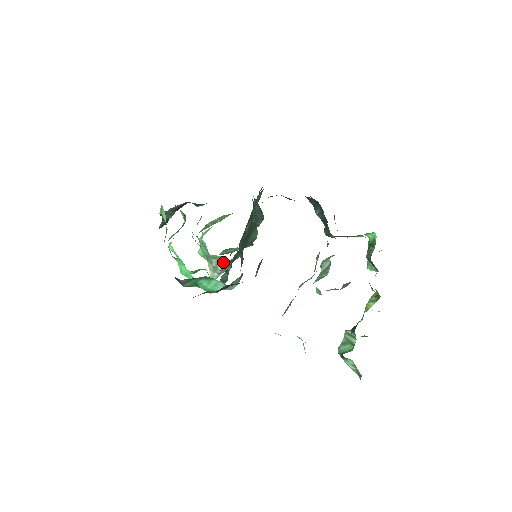
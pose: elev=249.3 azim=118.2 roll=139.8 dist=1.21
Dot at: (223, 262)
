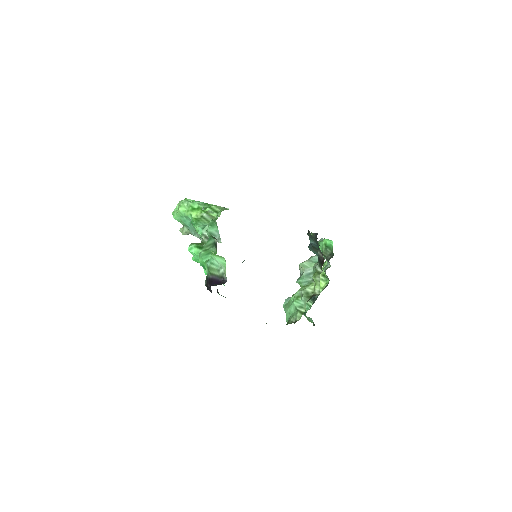
Dot at: occluded
